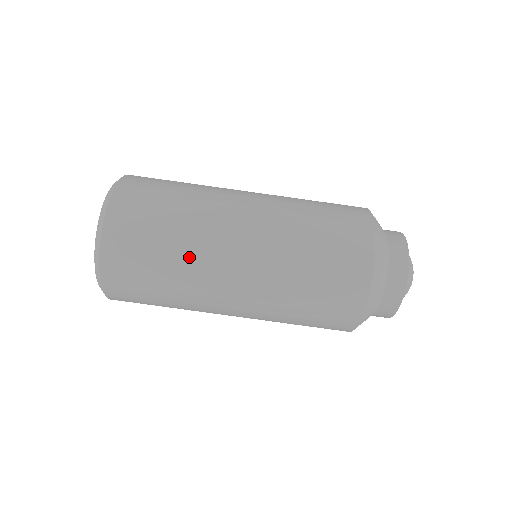
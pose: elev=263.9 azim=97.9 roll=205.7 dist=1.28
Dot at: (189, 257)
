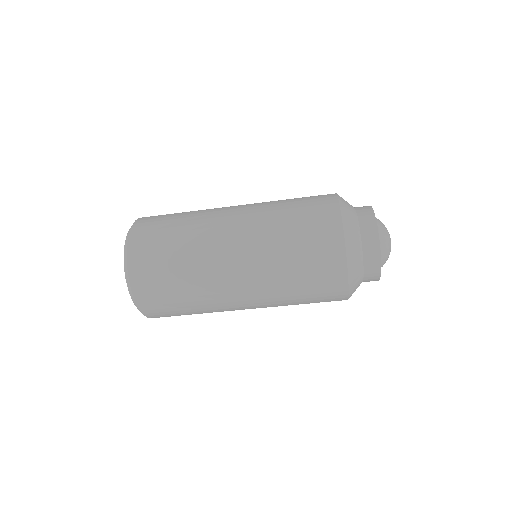
Dot at: (202, 297)
